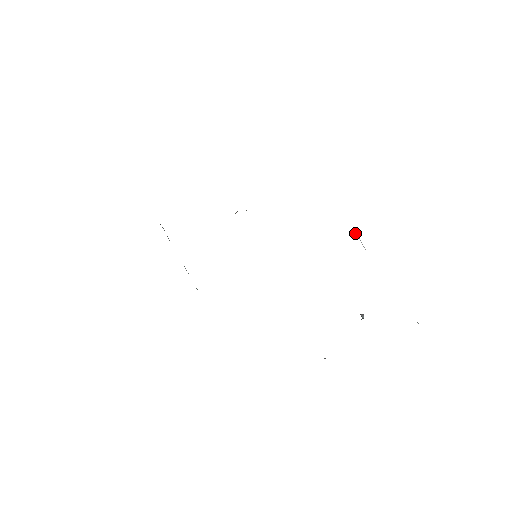
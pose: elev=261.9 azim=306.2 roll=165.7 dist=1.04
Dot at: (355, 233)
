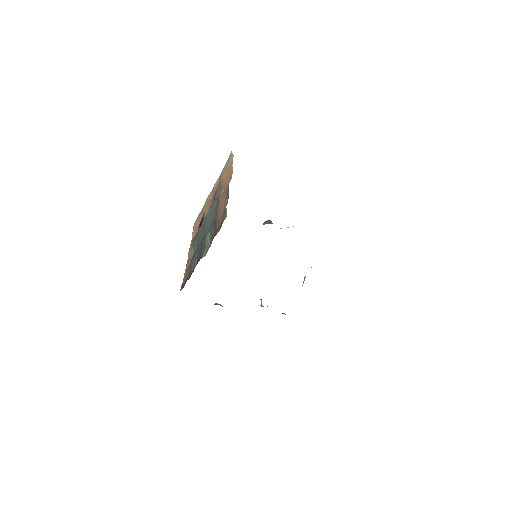
Dot at: occluded
